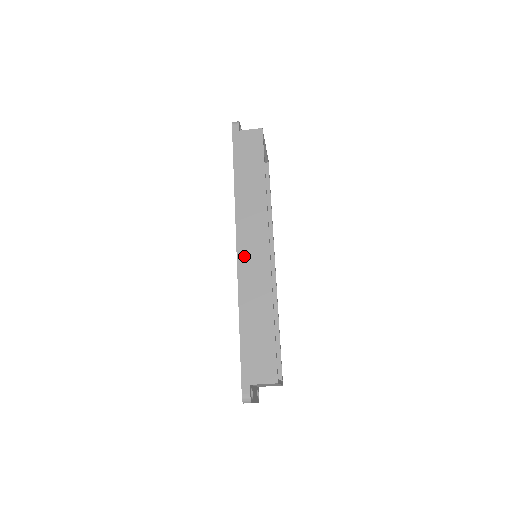
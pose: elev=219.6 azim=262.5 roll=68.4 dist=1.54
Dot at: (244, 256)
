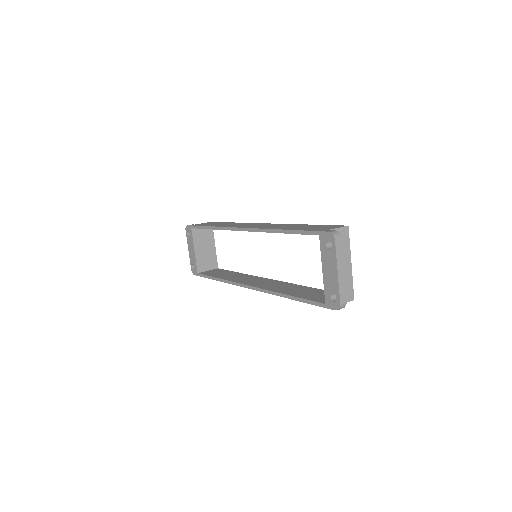
Dot at: occluded
